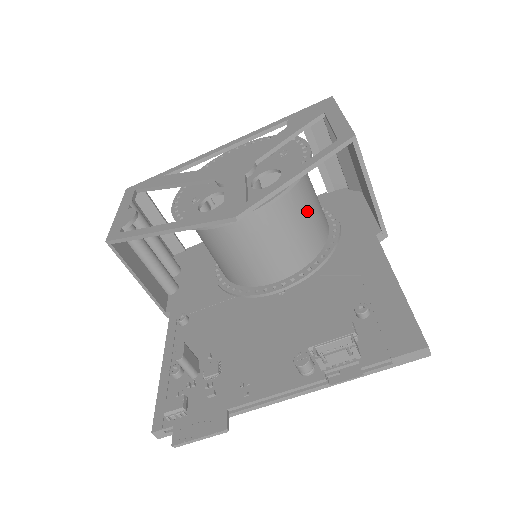
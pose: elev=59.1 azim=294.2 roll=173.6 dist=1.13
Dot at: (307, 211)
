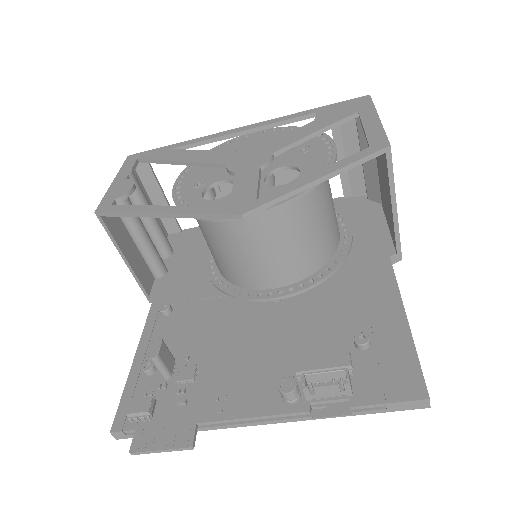
Dot at: (320, 218)
